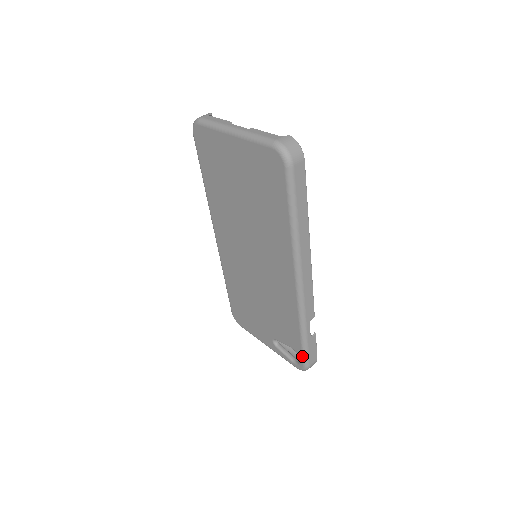
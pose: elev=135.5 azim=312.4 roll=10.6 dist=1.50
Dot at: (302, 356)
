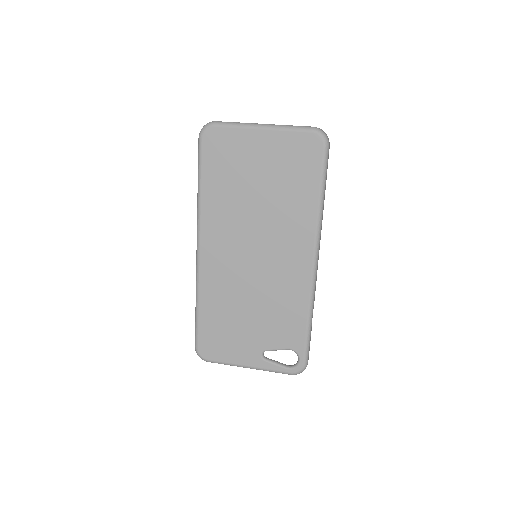
Dot at: (304, 352)
